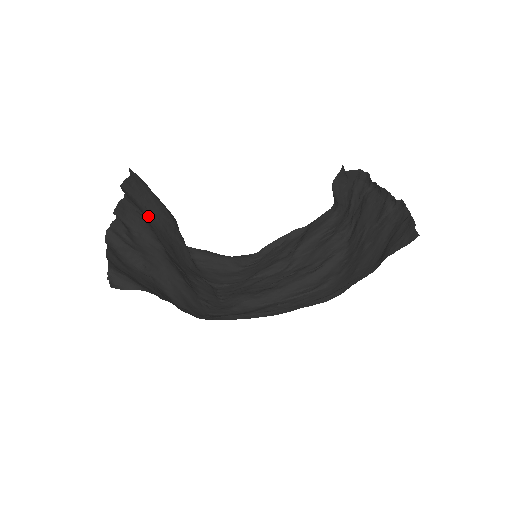
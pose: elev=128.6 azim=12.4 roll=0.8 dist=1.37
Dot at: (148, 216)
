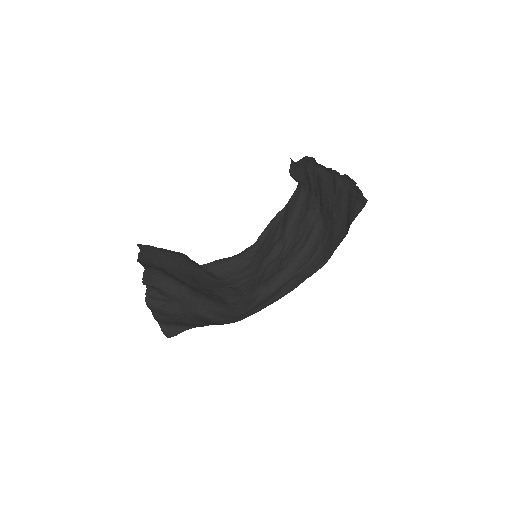
Dot at: (166, 268)
